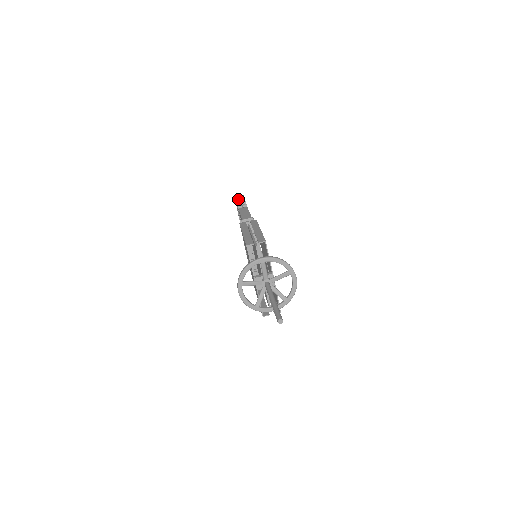
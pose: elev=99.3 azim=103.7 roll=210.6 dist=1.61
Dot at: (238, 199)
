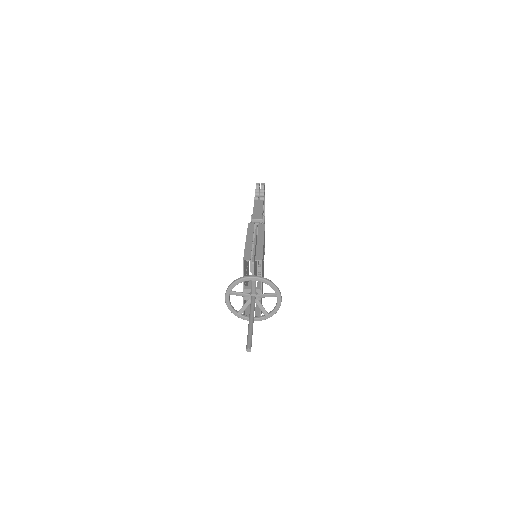
Dot at: occluded
